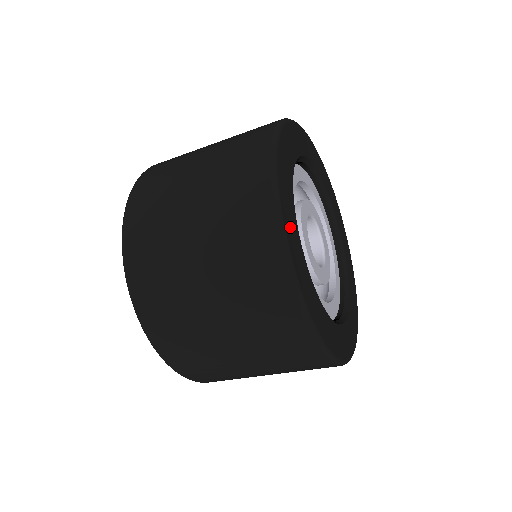
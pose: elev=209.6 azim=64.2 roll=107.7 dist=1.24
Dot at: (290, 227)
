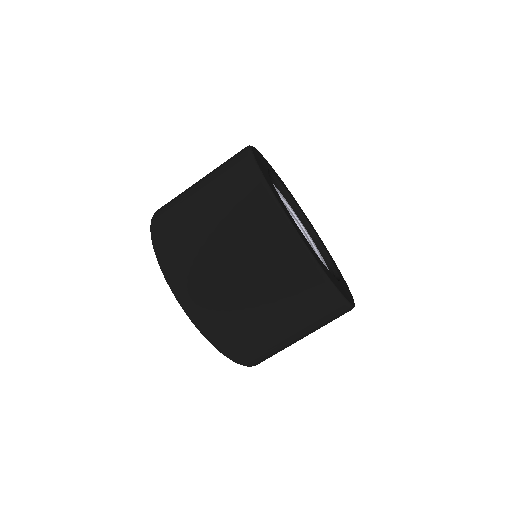
Dot at: (264, 160)
